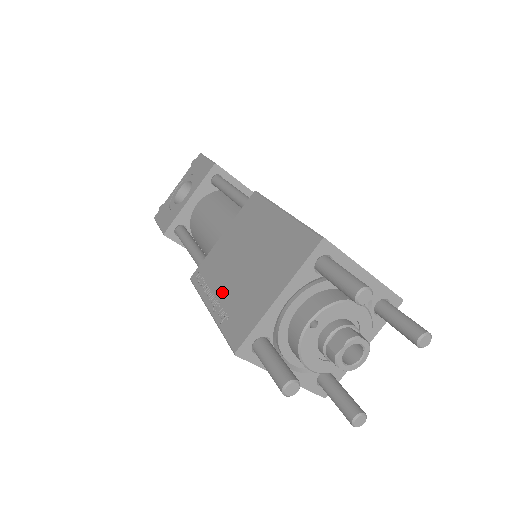
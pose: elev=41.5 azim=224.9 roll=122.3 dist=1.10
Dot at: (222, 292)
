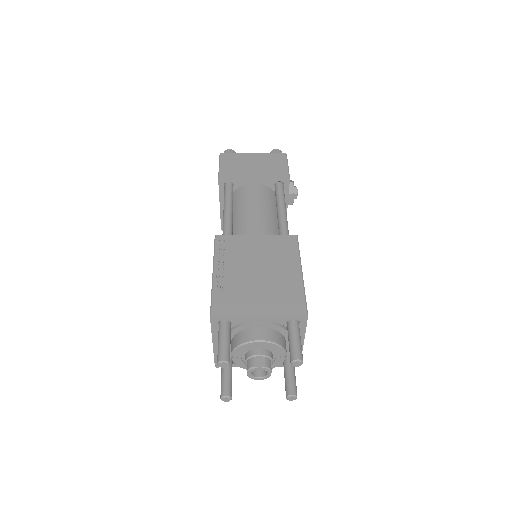
Dot at: occluded
